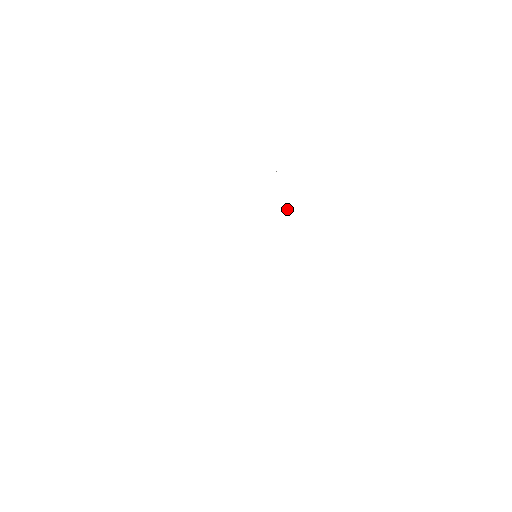
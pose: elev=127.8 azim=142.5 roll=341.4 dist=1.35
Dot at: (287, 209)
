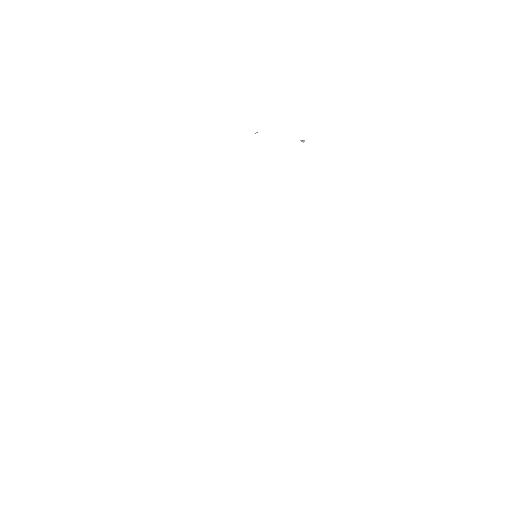
Dot at: (302, 141)
